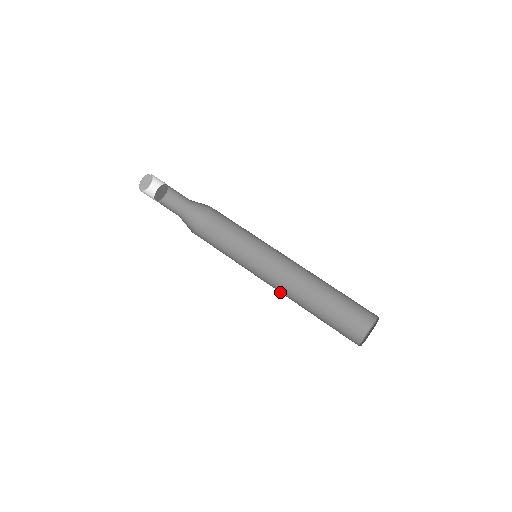
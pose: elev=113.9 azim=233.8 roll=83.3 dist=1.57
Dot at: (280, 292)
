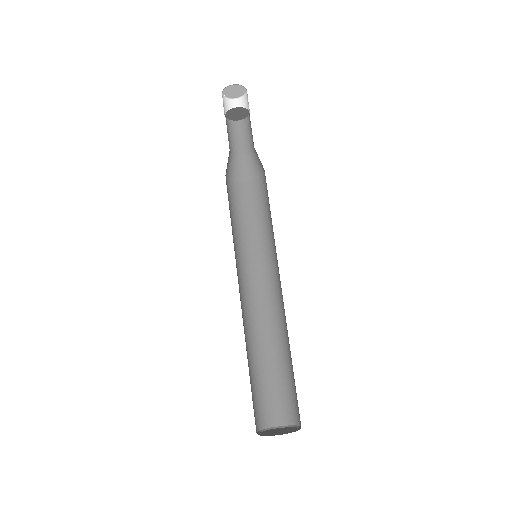
Dot at: occluded
